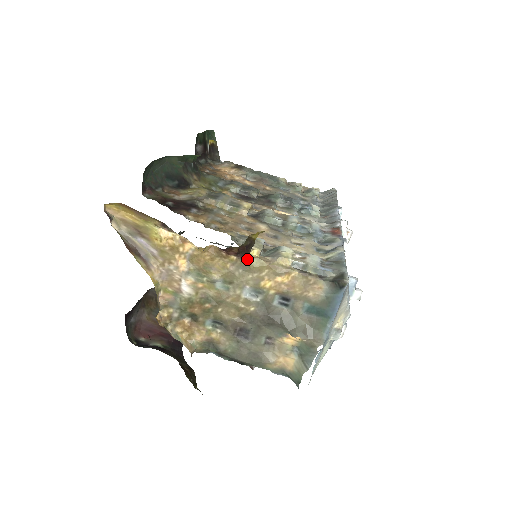
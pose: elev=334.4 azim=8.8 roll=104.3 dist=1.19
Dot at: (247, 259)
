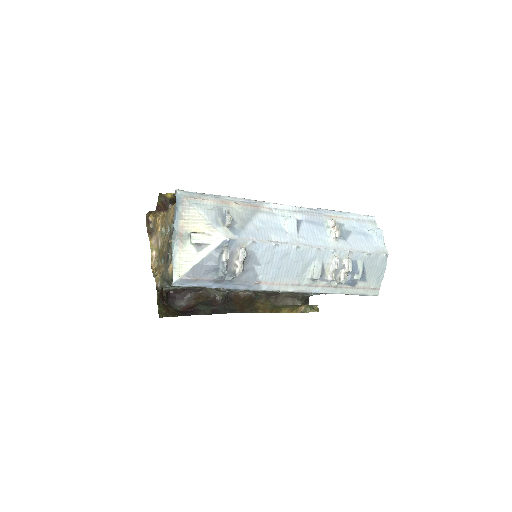
Dot at: (167, 210)
